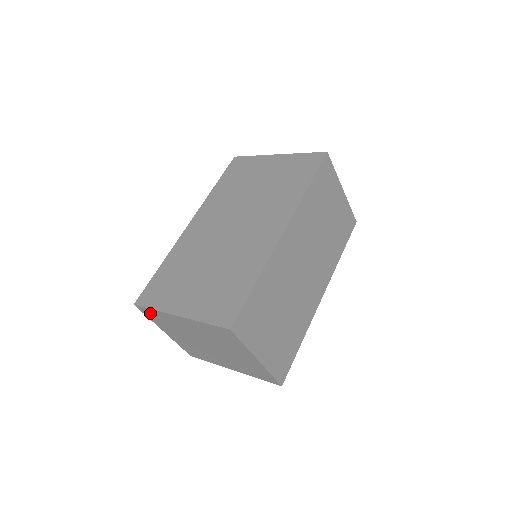
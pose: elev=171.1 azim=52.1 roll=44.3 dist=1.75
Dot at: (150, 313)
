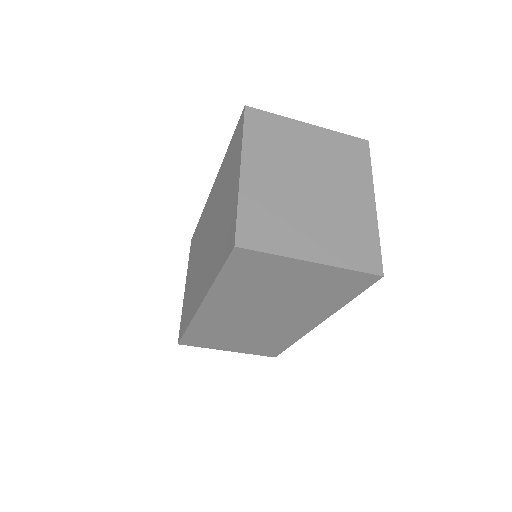
Dot at: occluded
